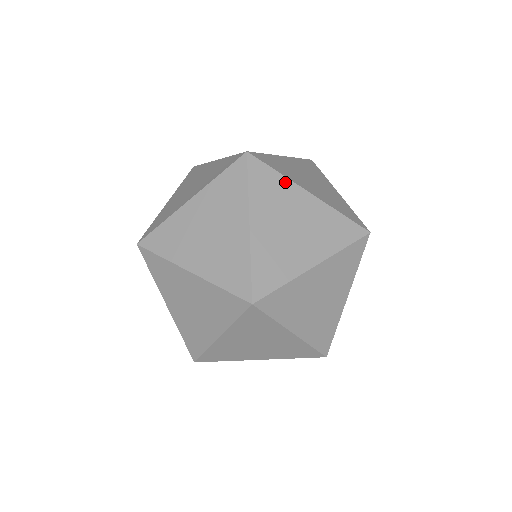
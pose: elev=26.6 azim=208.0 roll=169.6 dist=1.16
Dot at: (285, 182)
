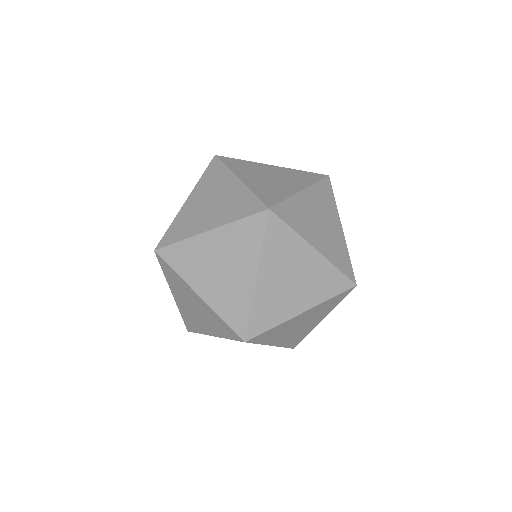
Dot at: (181, 281)
